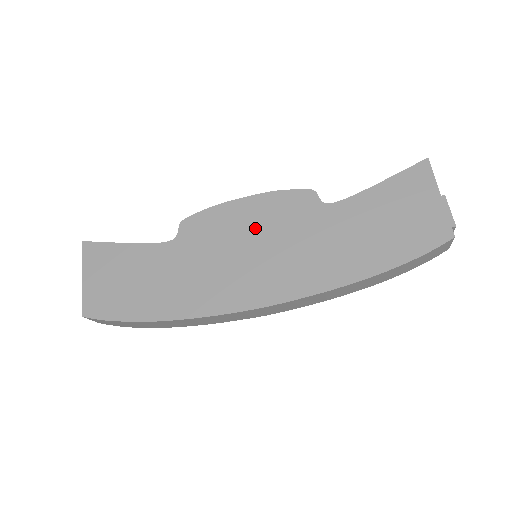
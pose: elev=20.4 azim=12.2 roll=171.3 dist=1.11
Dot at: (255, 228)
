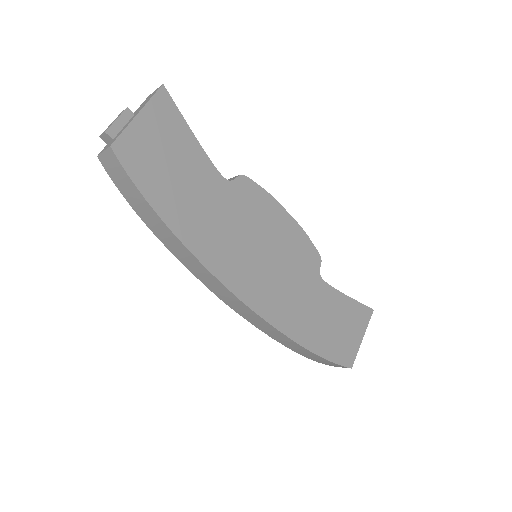
Dot at: (278, 241)
